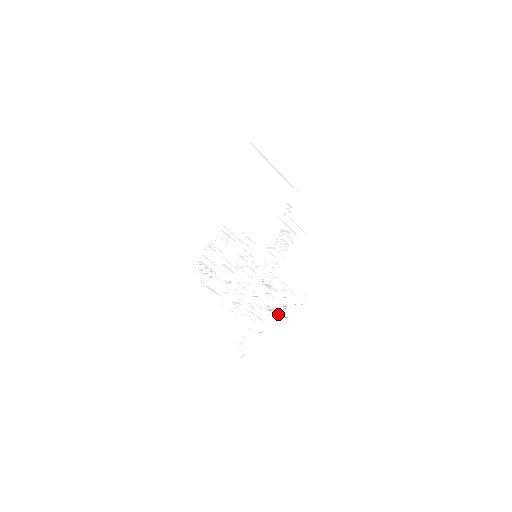
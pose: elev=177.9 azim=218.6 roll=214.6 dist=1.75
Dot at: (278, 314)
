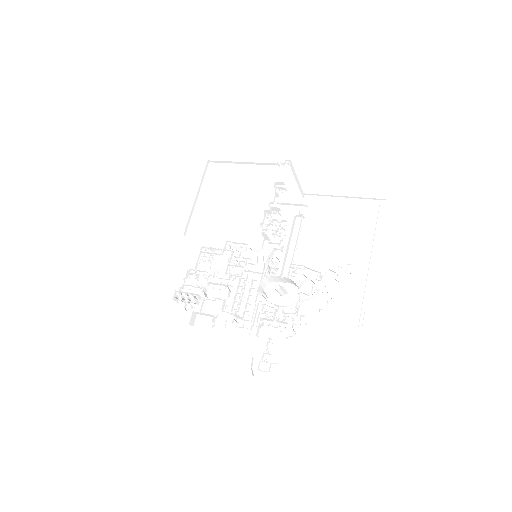
Dot at: (310, 306)
